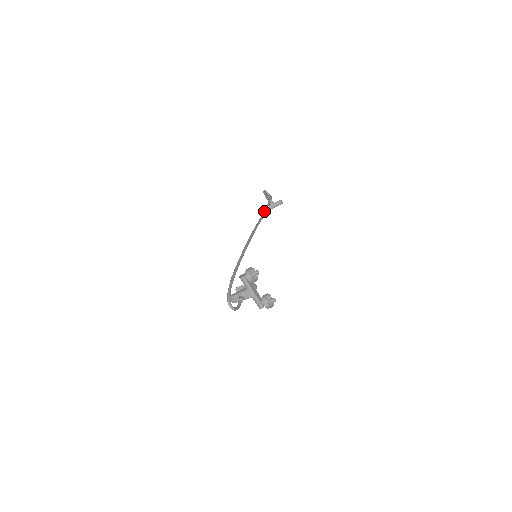
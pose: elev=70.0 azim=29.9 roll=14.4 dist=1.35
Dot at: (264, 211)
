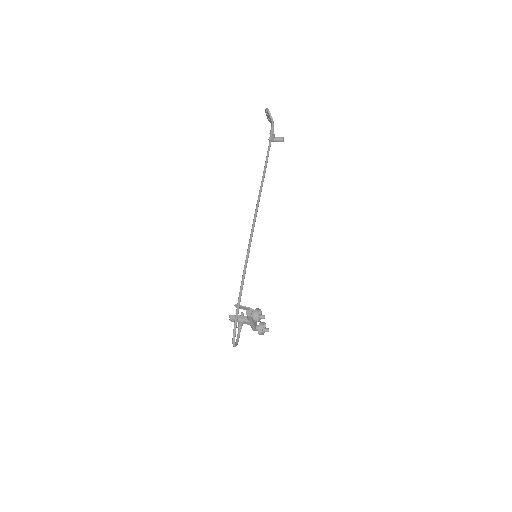
Dot at: (266, 162)
